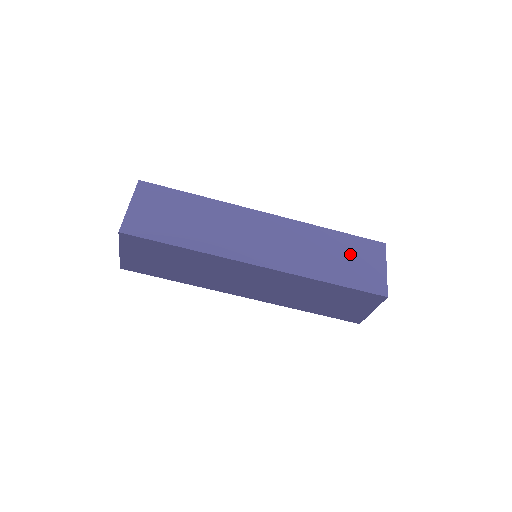
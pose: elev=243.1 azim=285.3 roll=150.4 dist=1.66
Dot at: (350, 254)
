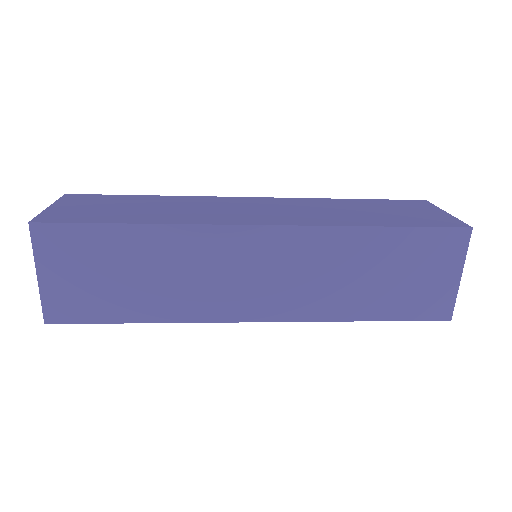
Dot at: (404, 266)
